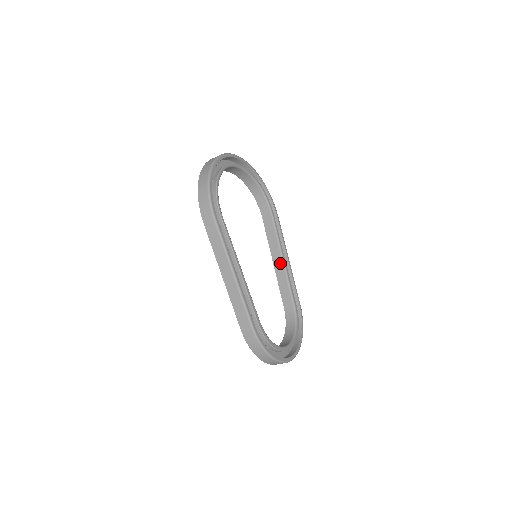
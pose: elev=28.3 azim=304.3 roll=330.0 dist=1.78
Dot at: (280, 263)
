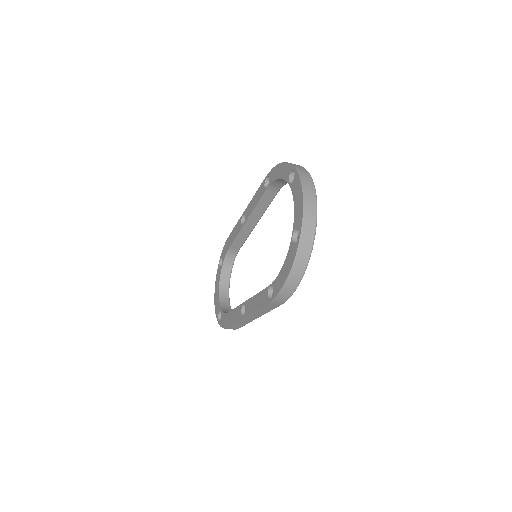
Dot at: (252, 225)
